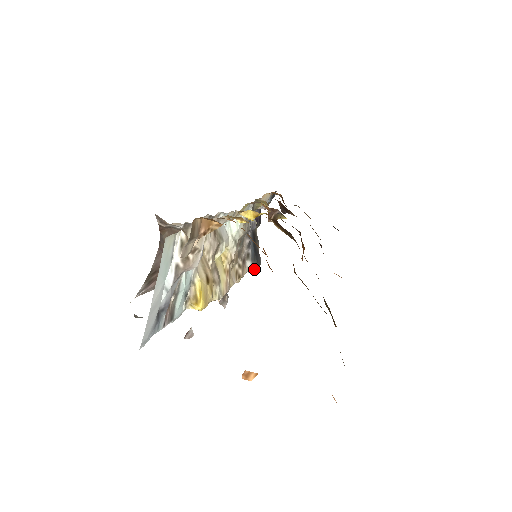
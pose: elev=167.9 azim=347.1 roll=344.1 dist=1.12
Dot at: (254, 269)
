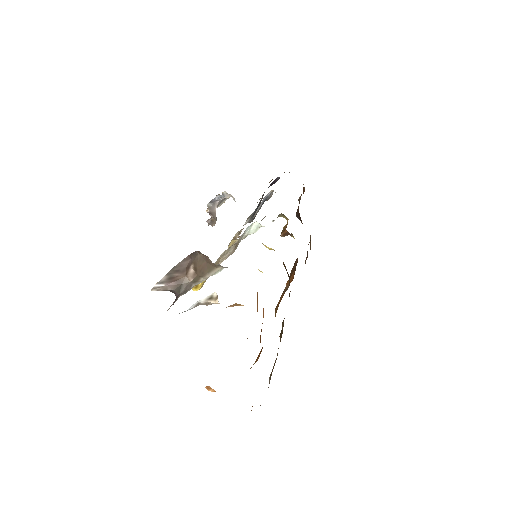
Dot at: (248, 222)
